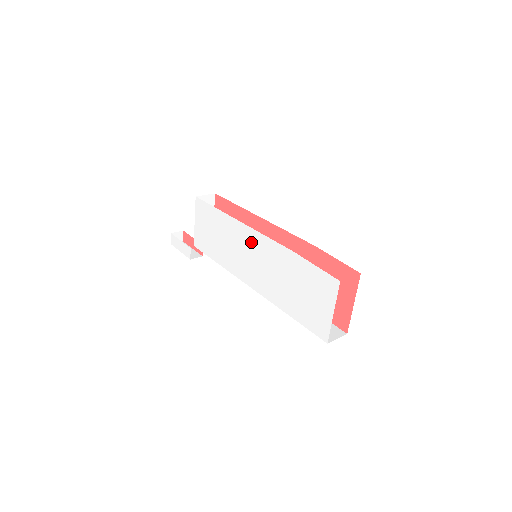
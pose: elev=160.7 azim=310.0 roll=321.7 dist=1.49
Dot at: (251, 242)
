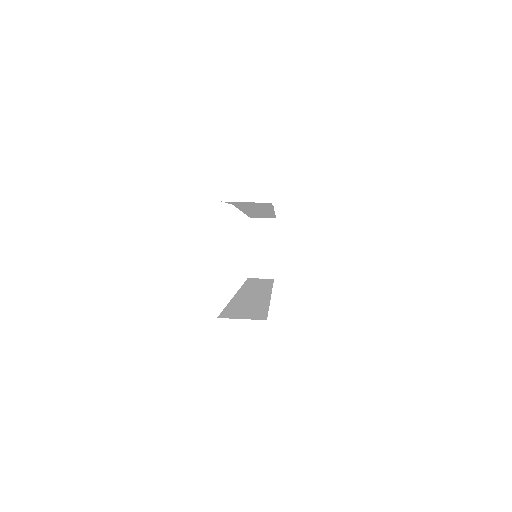
Dot at: occluded
